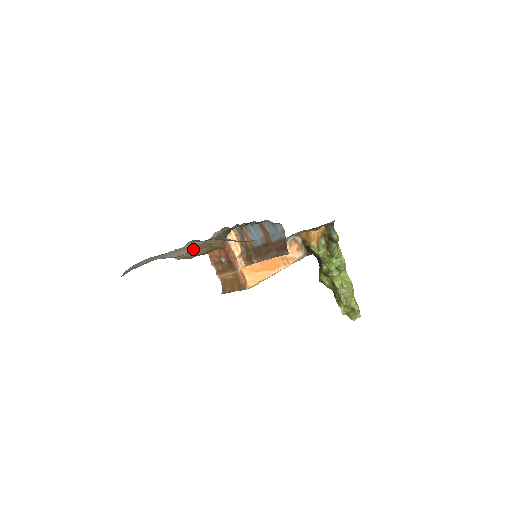
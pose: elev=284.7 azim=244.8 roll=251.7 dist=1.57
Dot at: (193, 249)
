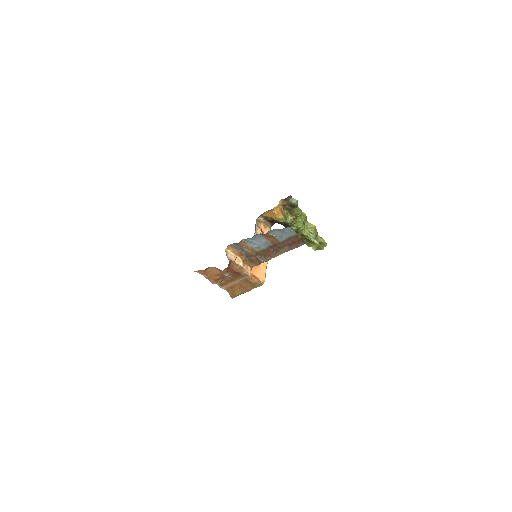
Dot at: occluded
